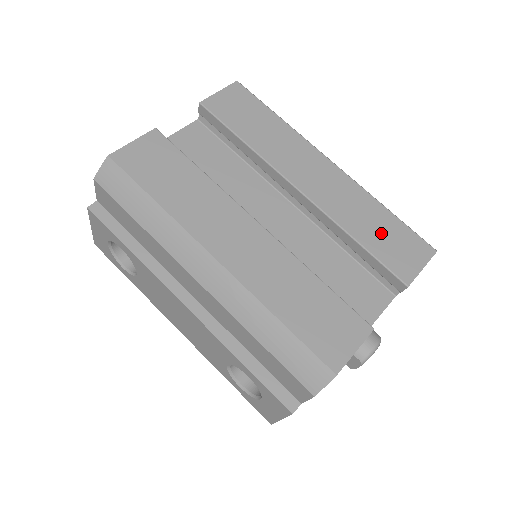
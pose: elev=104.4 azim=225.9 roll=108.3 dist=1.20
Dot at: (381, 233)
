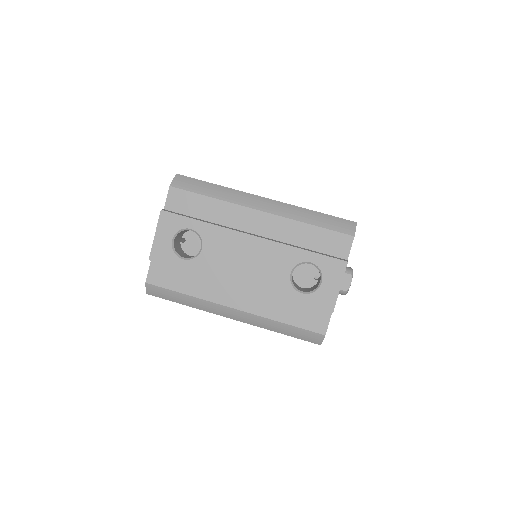
Dot at: occluded
